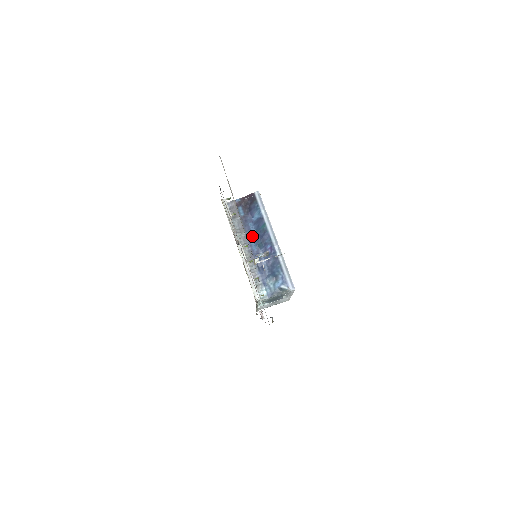
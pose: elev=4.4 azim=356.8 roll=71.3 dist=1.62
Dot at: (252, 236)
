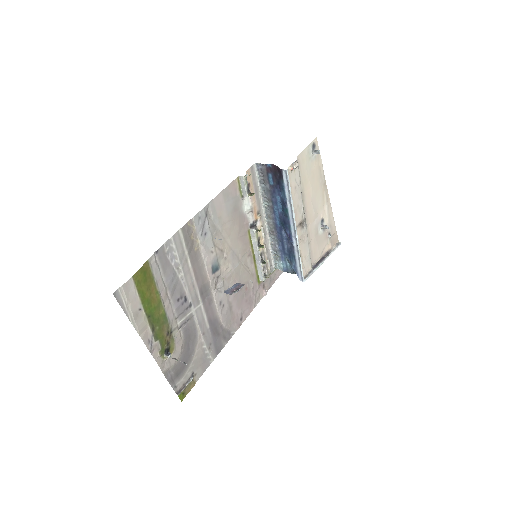
Dot at: (278, 211)
